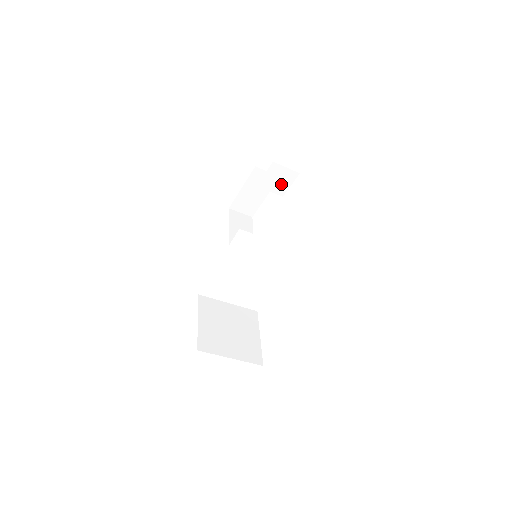
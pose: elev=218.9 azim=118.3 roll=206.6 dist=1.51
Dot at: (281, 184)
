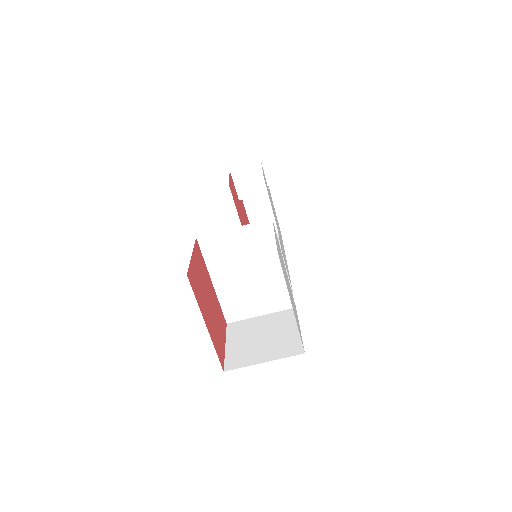
Dot at: (256, 183)
